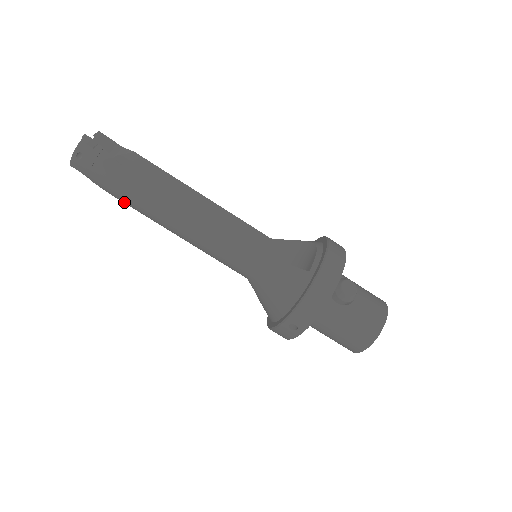
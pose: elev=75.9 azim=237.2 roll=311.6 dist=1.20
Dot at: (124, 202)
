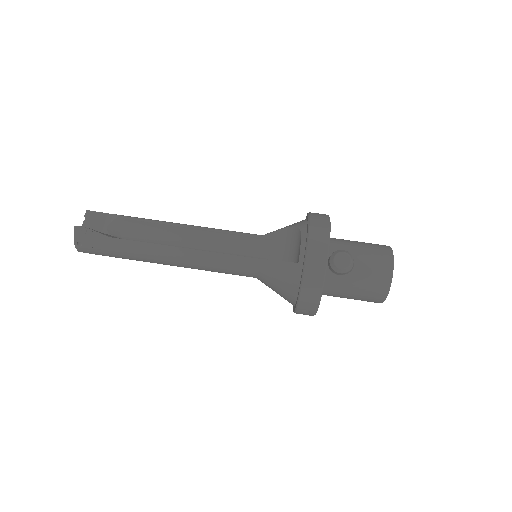
Dot at: occluded
